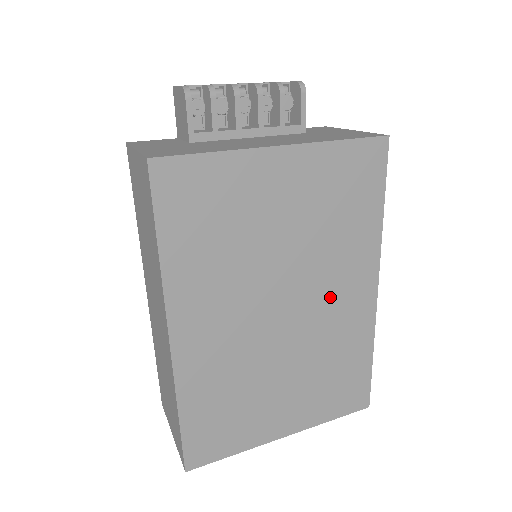
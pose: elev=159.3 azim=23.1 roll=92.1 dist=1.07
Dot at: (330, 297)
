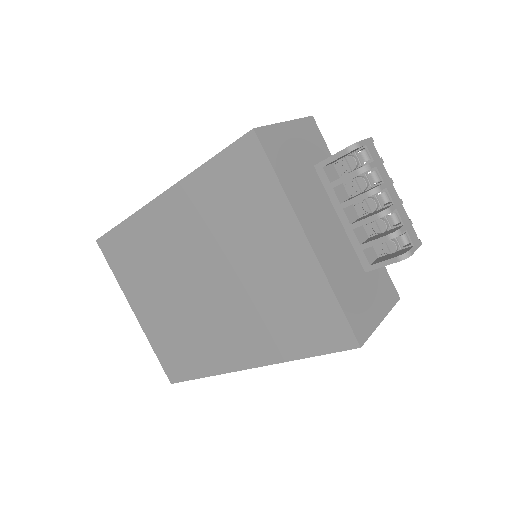
Dot at: (226, 324)
